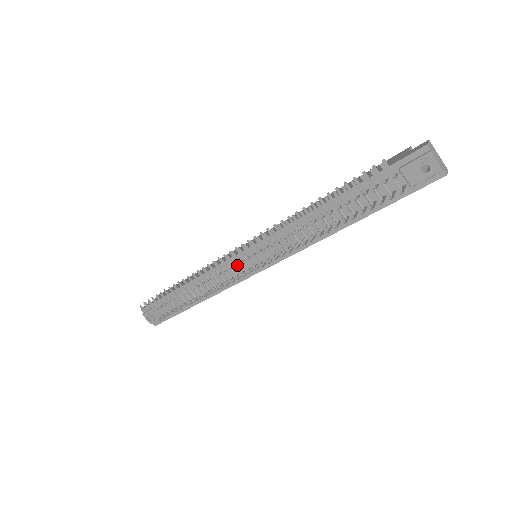
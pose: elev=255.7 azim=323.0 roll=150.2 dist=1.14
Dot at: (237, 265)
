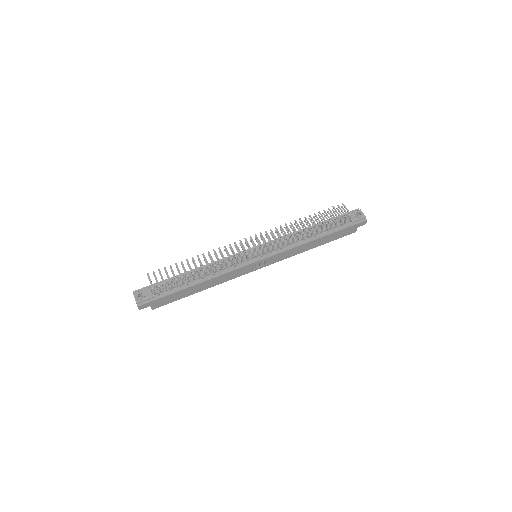
Dot at: (243, 256)
